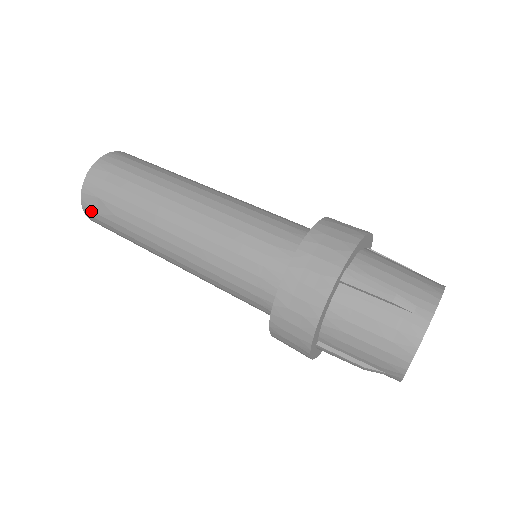
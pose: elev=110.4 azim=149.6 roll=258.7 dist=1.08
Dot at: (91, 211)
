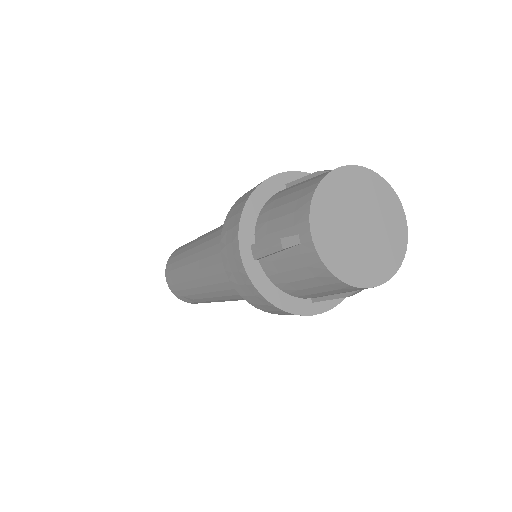
Dot at: occluded
